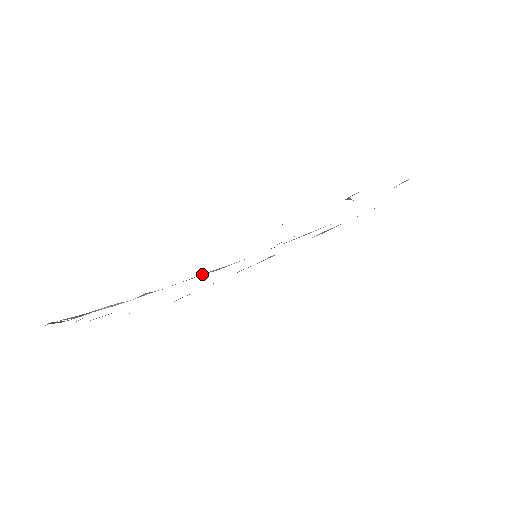
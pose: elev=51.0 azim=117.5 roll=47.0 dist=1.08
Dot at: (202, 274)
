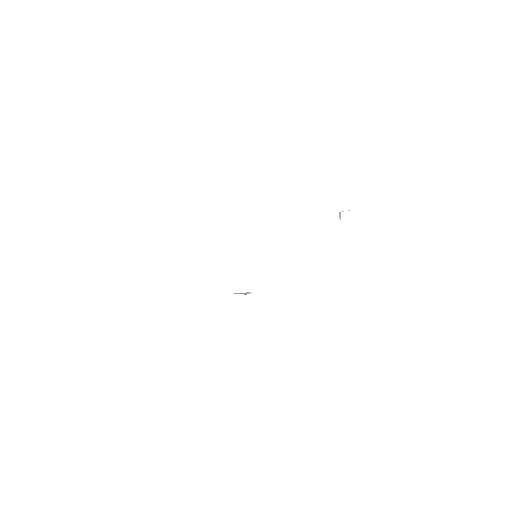
Dot at: occluded
